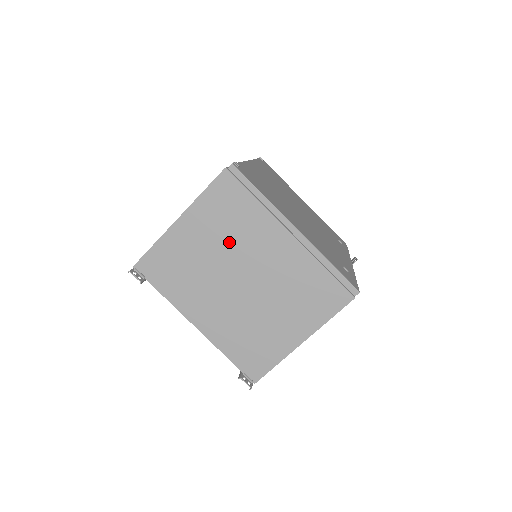
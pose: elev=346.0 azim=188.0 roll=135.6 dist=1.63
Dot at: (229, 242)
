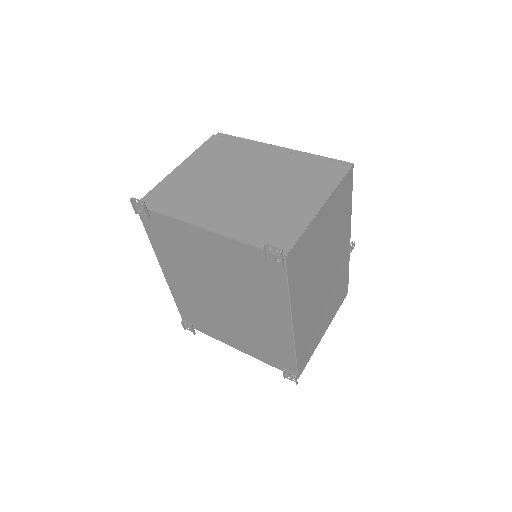
Dot at: (226, 166)
